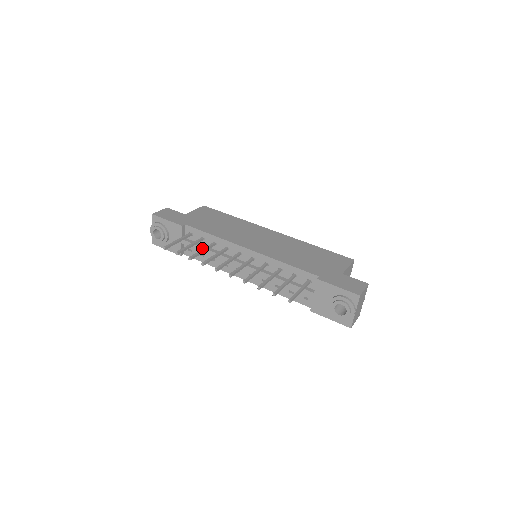
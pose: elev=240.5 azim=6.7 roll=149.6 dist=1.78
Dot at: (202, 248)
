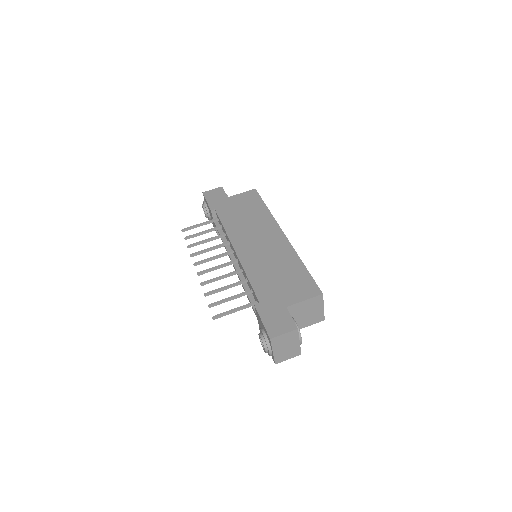
Dot at: occluded
